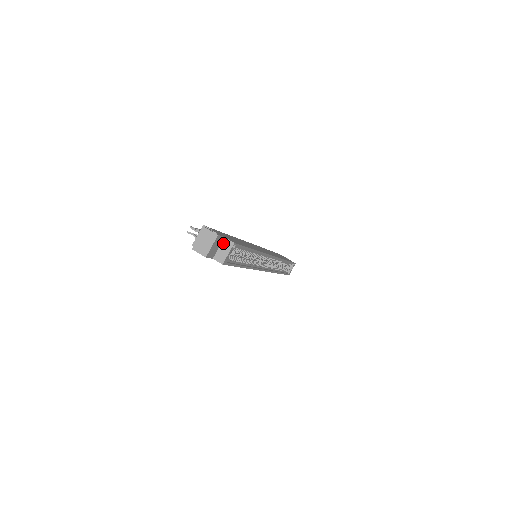
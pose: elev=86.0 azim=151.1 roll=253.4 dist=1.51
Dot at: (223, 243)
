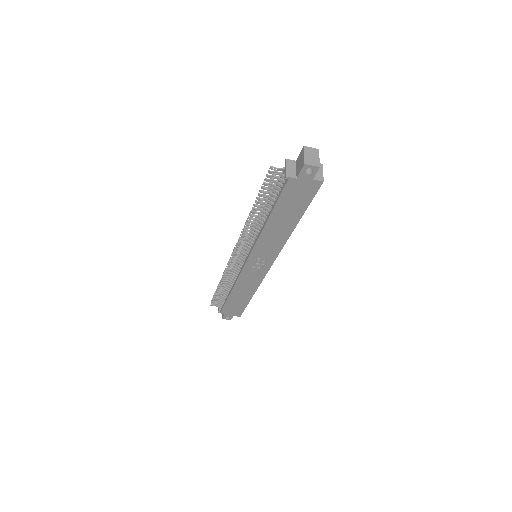
Dot at: occluded
